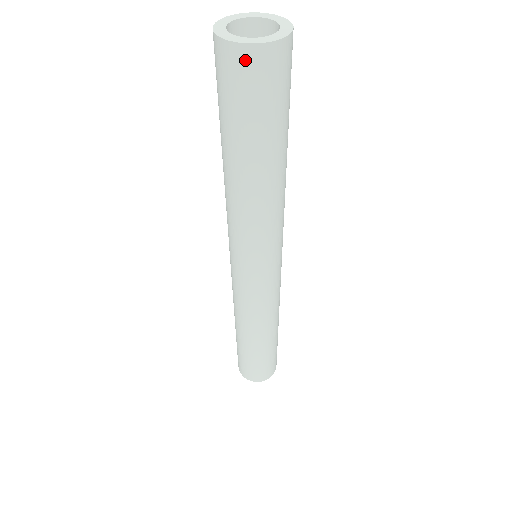
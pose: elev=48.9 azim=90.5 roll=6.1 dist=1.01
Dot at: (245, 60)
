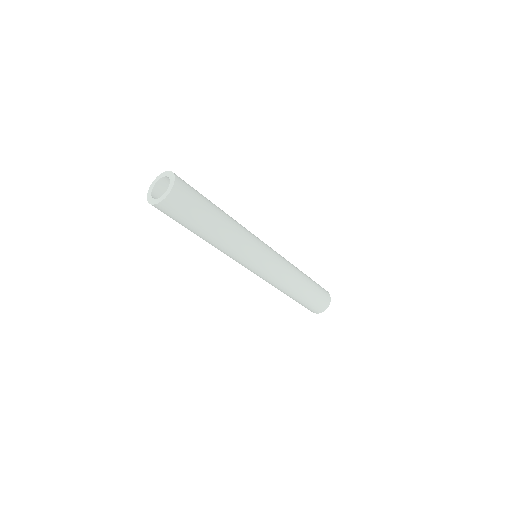
Dot at: (170, 203)
